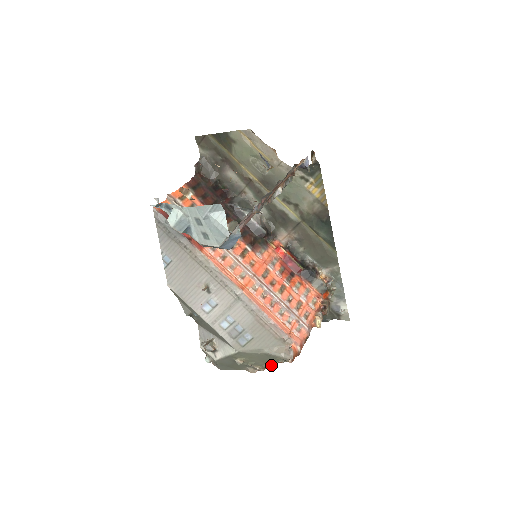
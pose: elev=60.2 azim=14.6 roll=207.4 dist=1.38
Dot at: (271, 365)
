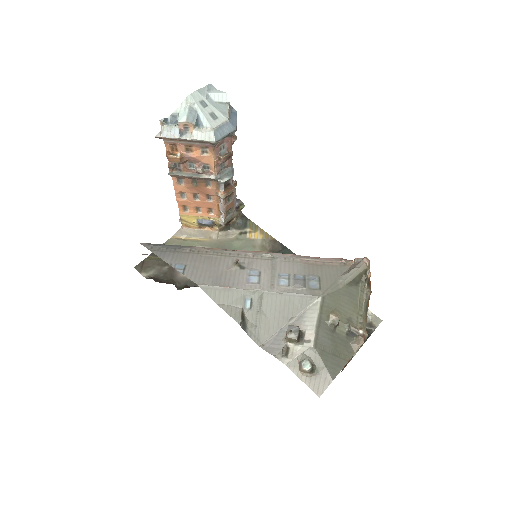
Dot at: (365, 317)
